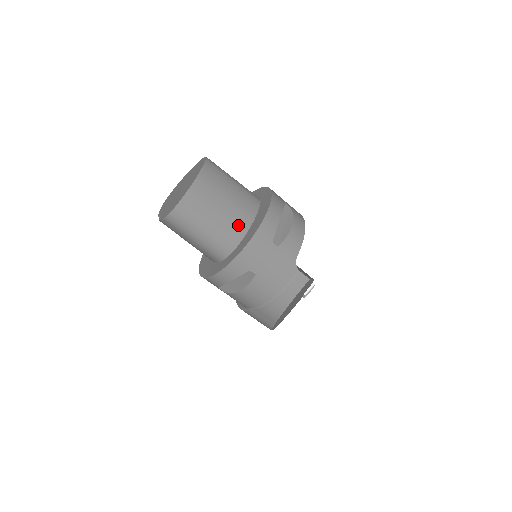
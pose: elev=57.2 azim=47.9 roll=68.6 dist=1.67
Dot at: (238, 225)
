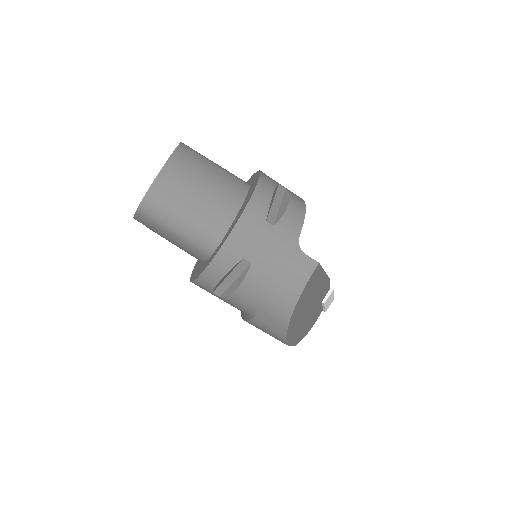
Dot at: (224, 209)
